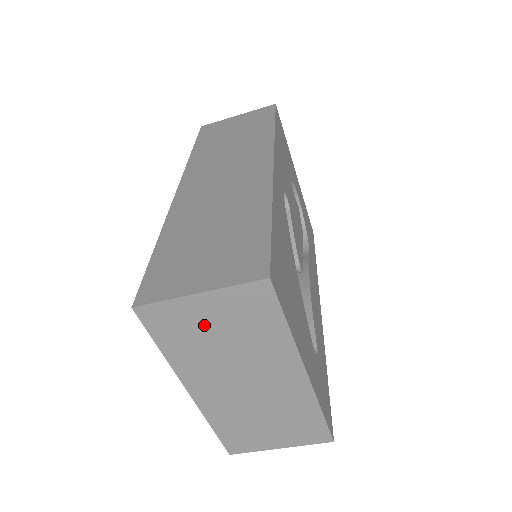
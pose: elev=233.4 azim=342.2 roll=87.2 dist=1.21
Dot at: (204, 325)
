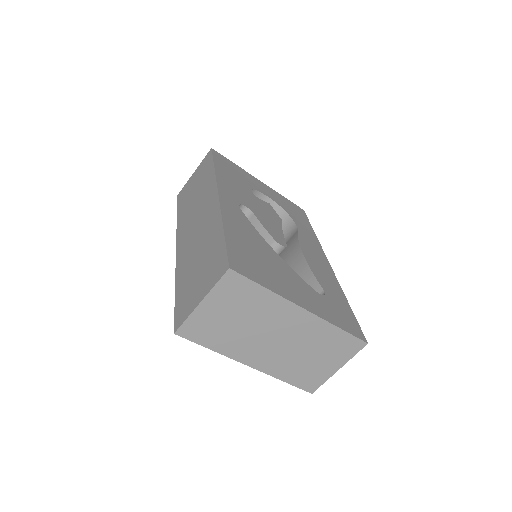
Dot at: (220, 318)
